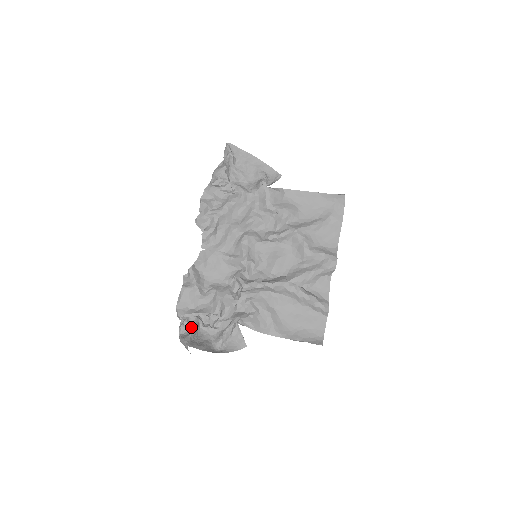
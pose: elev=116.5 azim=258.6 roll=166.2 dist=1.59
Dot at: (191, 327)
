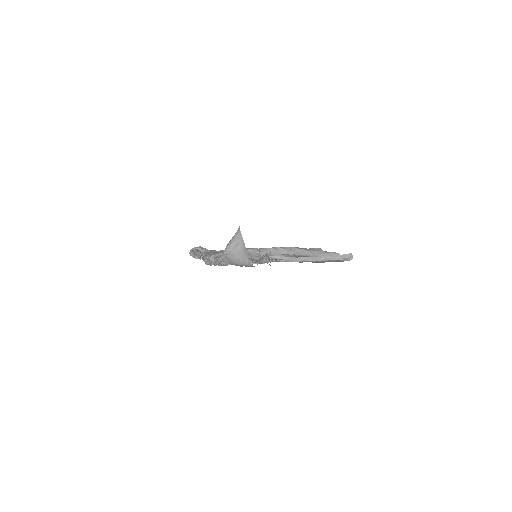
Dot at: occluded
